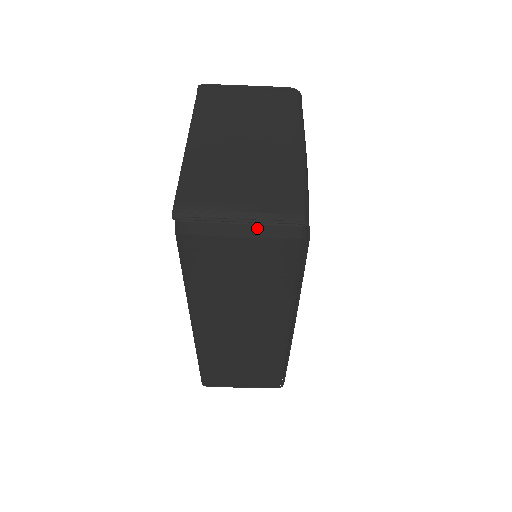
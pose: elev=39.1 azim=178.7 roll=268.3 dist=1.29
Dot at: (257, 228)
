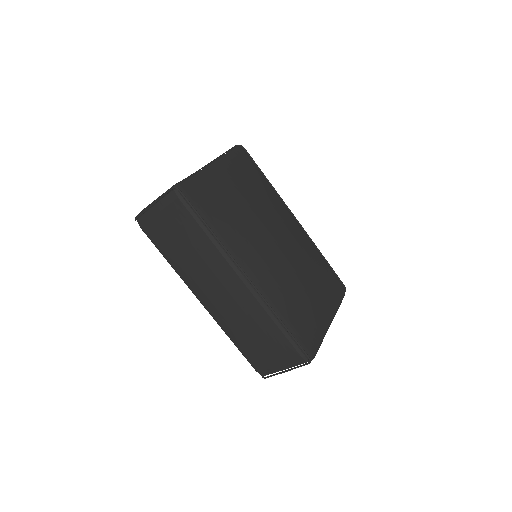
Dot at: (160, 203)
